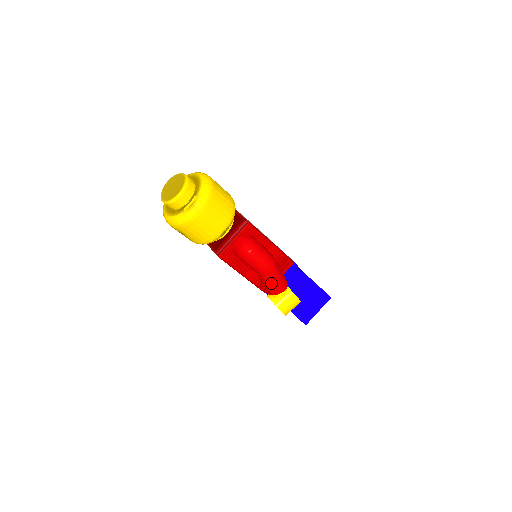
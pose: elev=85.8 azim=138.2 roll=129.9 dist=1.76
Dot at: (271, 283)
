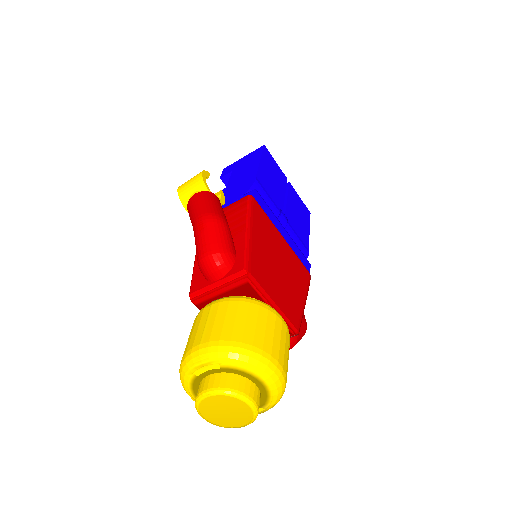
Dot at: occluded
